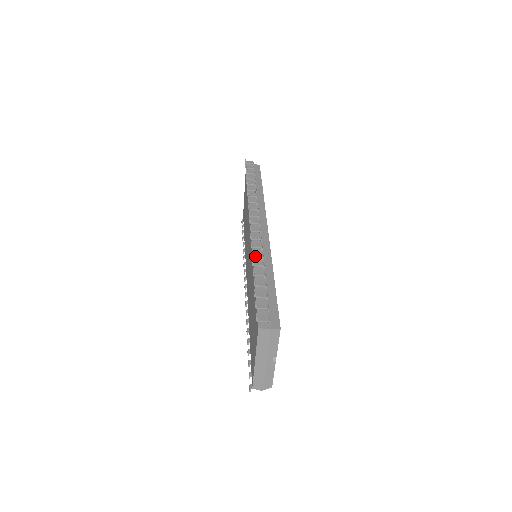
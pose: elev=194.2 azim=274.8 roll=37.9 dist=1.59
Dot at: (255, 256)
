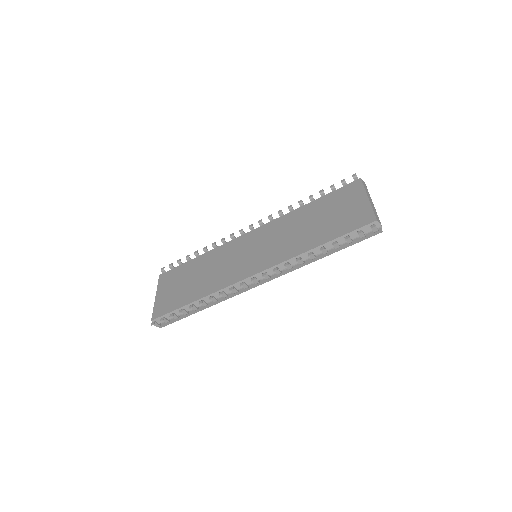
Dot at: (293, 209)
